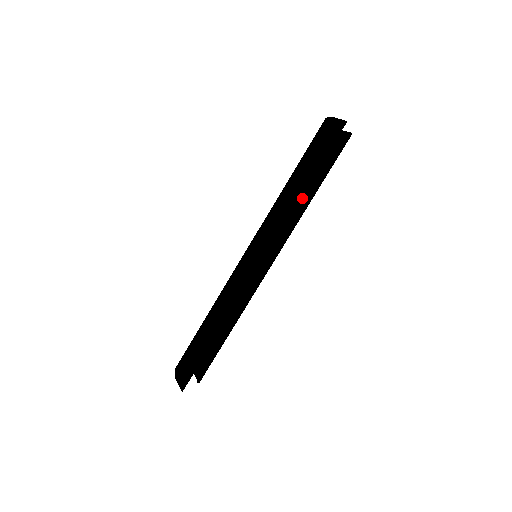
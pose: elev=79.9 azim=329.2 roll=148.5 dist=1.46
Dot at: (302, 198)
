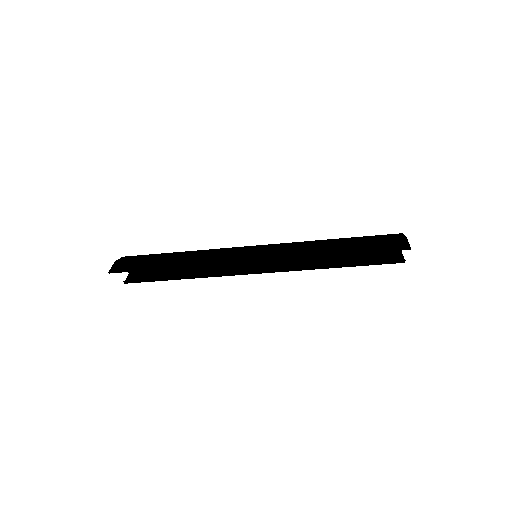
Dot at: (327, 260)
